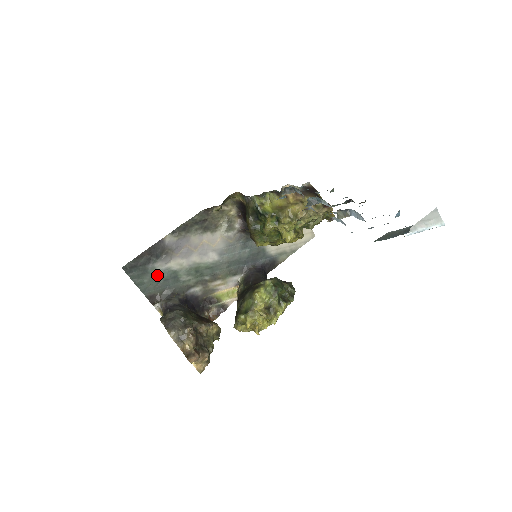
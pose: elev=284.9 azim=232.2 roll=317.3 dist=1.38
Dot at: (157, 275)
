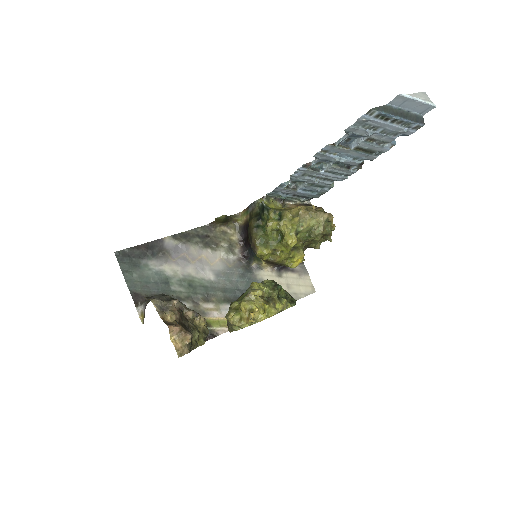
Dot at: (148, 274)
